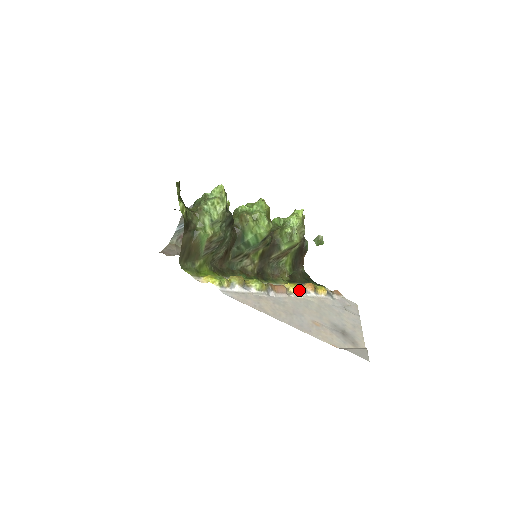
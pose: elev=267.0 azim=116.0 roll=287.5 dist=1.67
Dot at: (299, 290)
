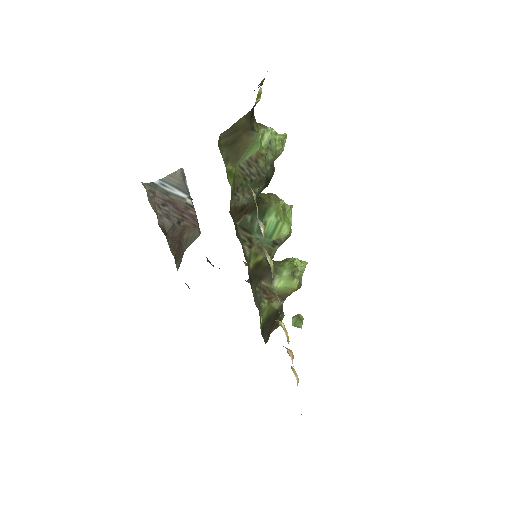
Dot at: (287, 336)
